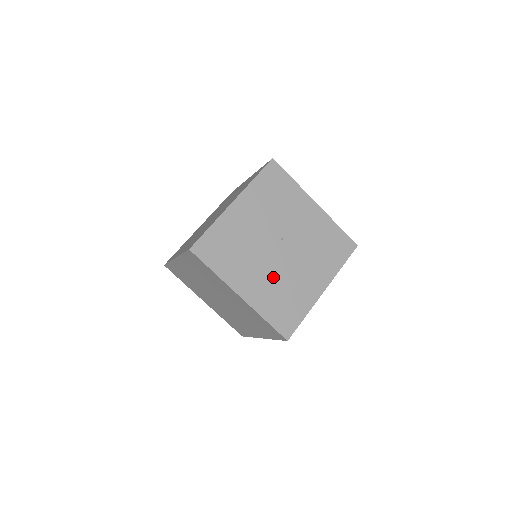
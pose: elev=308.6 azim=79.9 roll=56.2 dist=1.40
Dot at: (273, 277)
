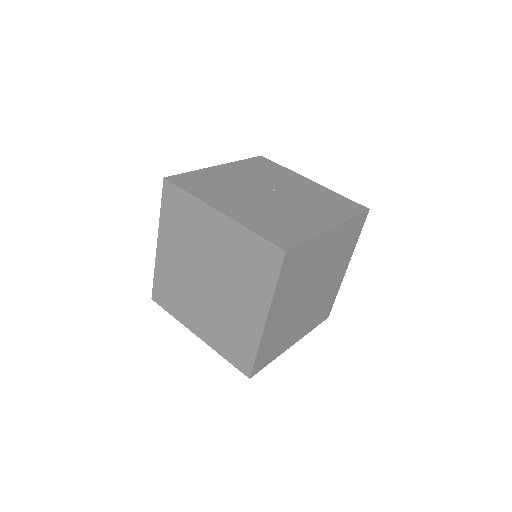
Dot at: (263, 208)
